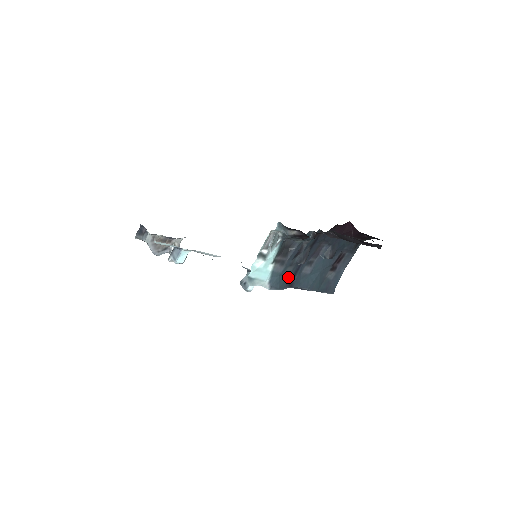
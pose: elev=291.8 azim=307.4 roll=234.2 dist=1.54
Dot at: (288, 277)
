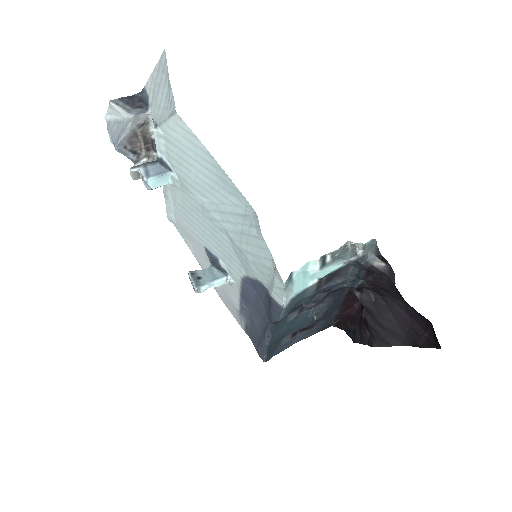
Dot at: (292, 309)
